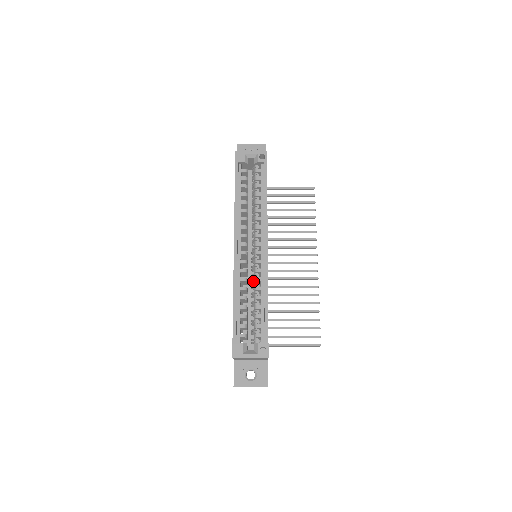
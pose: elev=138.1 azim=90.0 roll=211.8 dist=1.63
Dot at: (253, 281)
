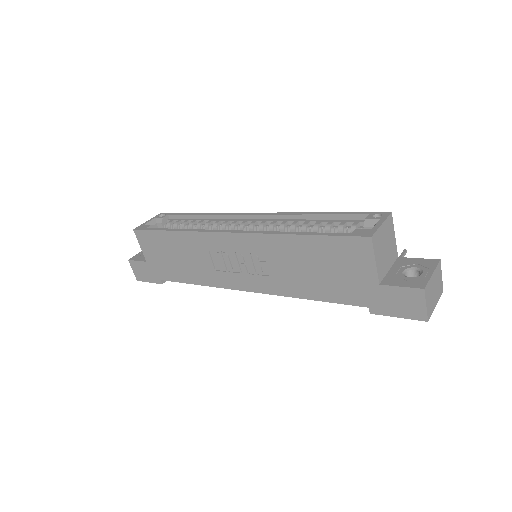
Dot at: occluded
